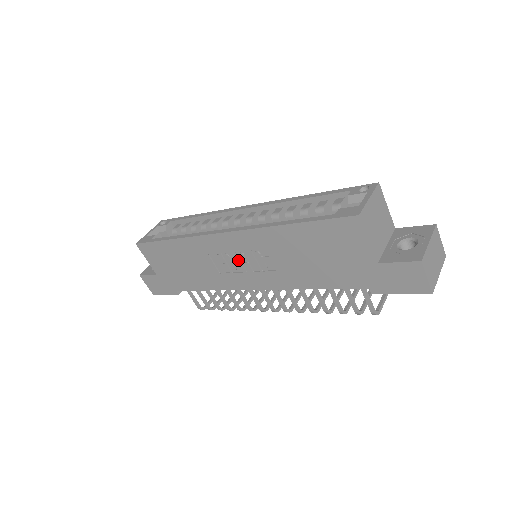
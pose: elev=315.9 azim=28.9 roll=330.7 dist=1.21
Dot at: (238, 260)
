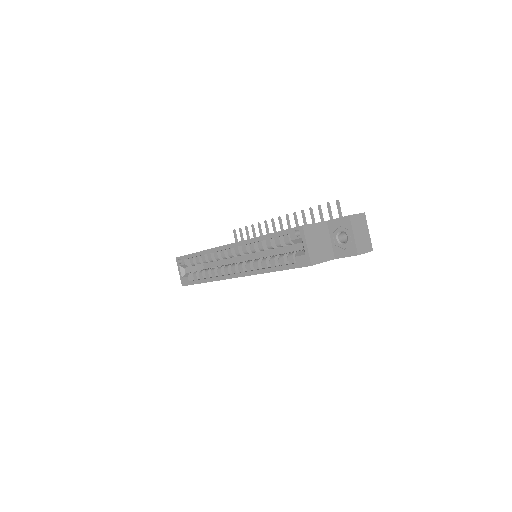
Dot at: occluded
